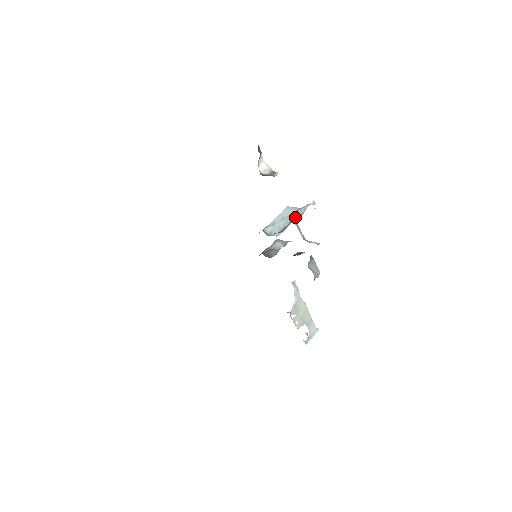
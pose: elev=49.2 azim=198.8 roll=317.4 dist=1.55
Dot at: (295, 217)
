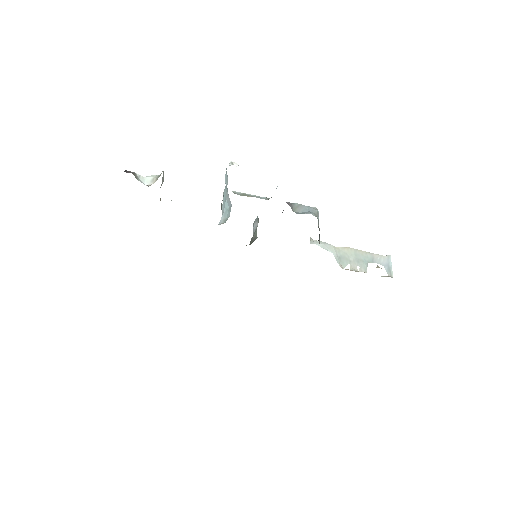
Dot at: occluded
